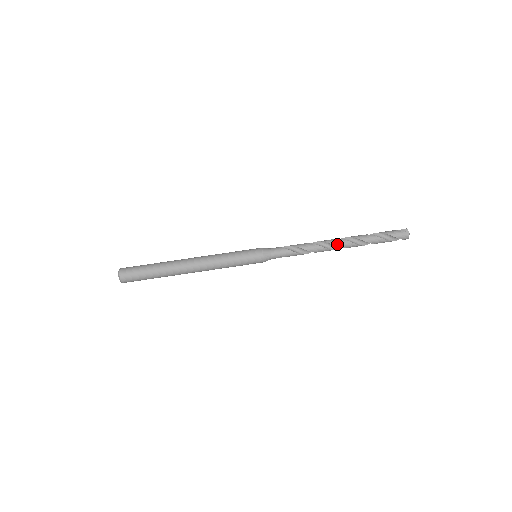
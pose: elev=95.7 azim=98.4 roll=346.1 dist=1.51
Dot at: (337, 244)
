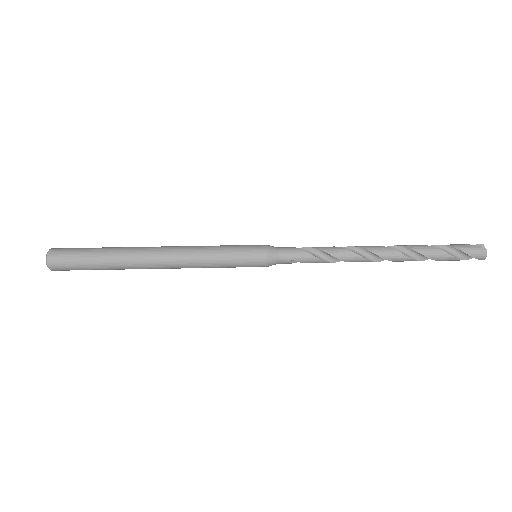
Dot at: (379, 252)
